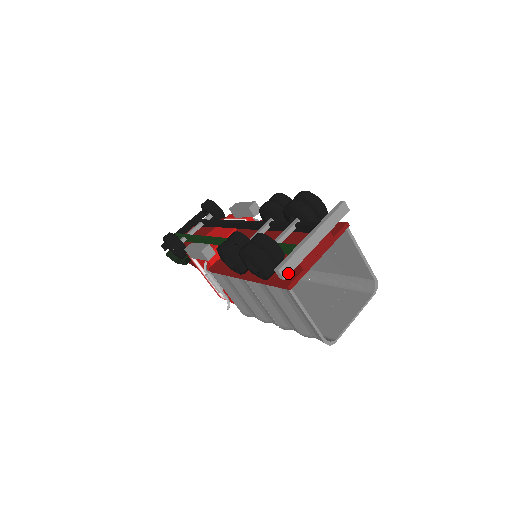
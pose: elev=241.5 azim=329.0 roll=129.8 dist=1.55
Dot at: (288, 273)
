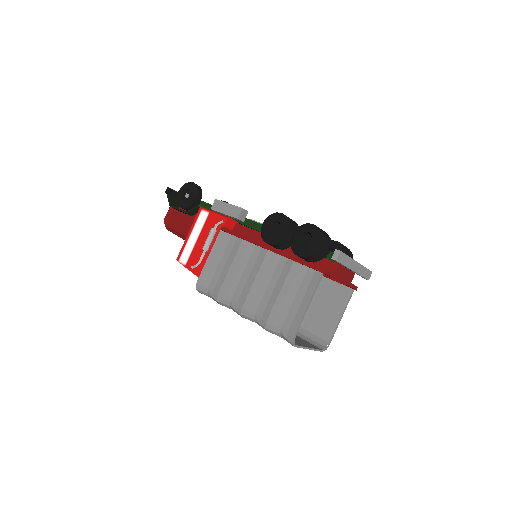
Dot at: (339, 261)
